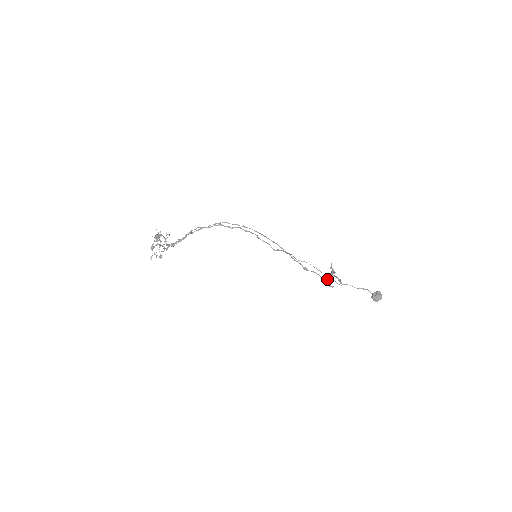
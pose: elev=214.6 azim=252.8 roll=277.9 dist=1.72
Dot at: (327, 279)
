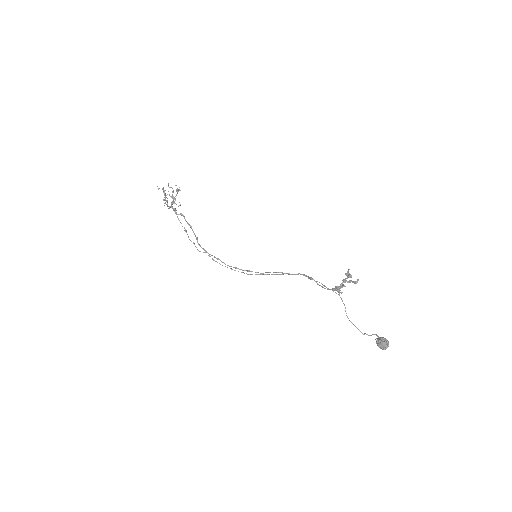
Dot at: (336, 287)
